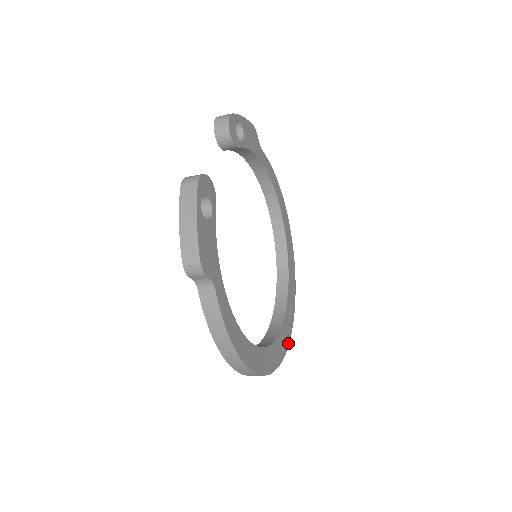
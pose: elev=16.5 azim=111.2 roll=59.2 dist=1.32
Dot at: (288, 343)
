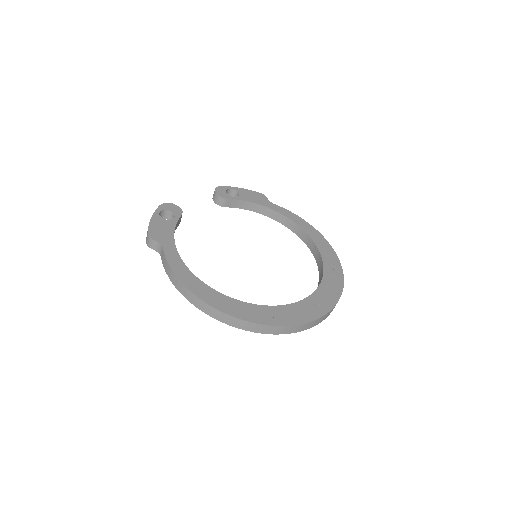
Dot at: (310, 320)
